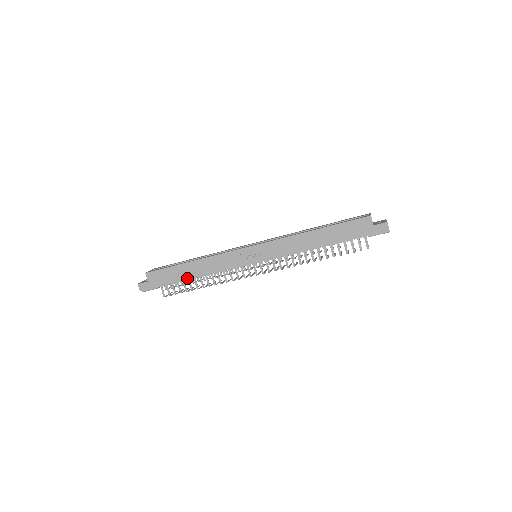
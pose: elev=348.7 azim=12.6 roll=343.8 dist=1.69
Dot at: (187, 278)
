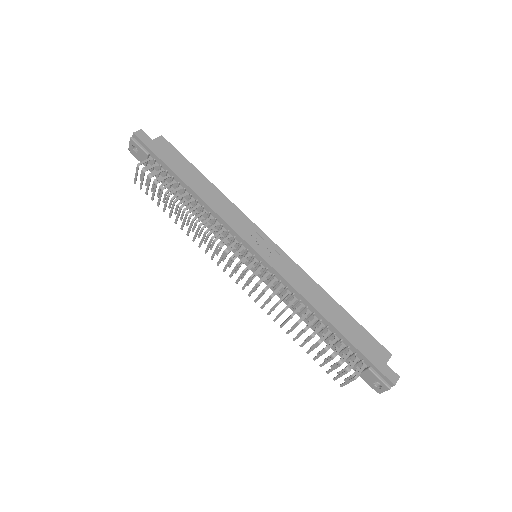
Dot at: (187, 182)
